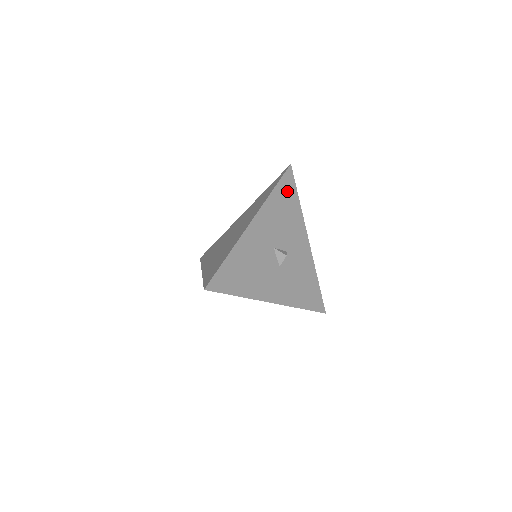
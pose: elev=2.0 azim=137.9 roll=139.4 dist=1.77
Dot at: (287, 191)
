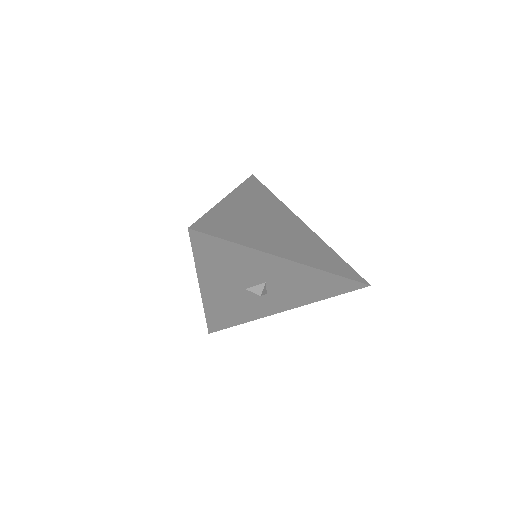
Dot at: (212, 249)
